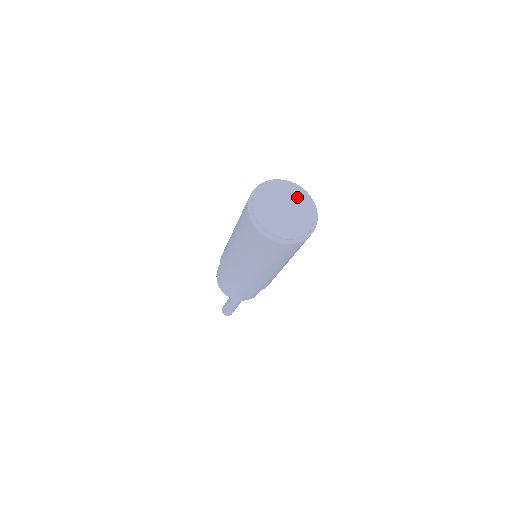
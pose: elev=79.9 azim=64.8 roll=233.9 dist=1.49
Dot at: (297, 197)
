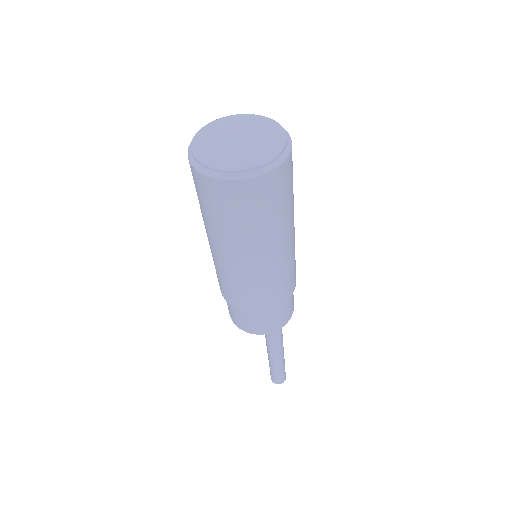
Dot at: (262, 129)
